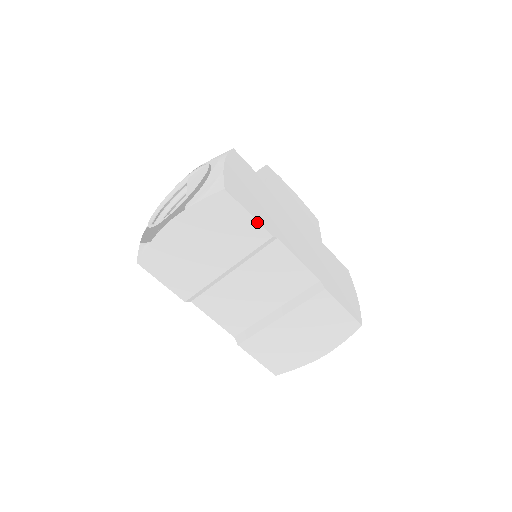
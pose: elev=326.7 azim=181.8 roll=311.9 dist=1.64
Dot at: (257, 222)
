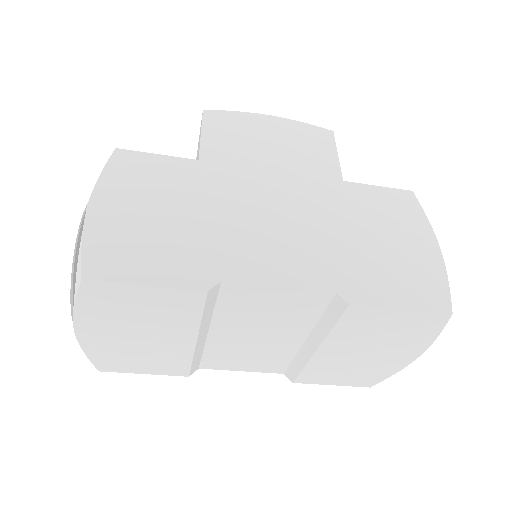
Dot at: (168, 288)
